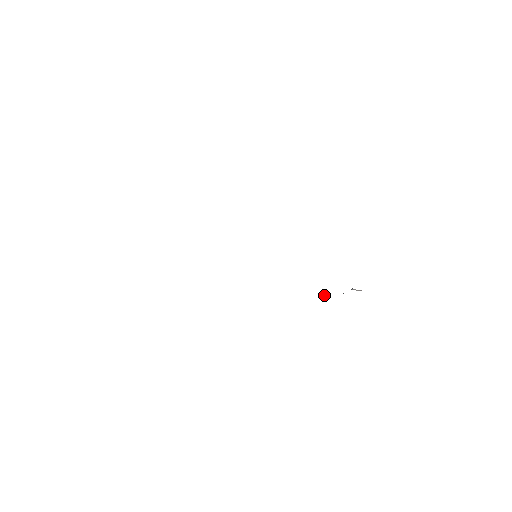
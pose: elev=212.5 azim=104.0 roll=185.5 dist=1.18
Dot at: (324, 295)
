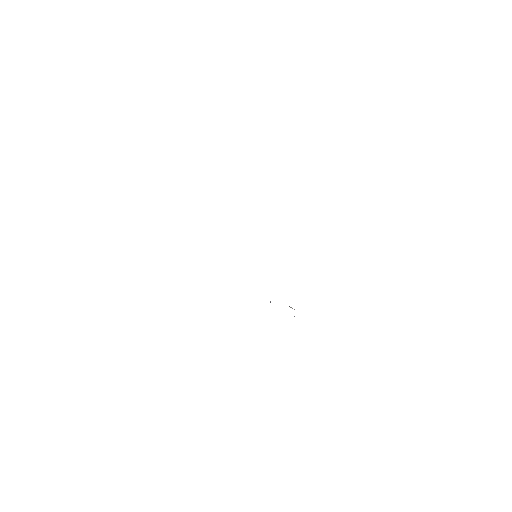
Dot at: (270, 301)
